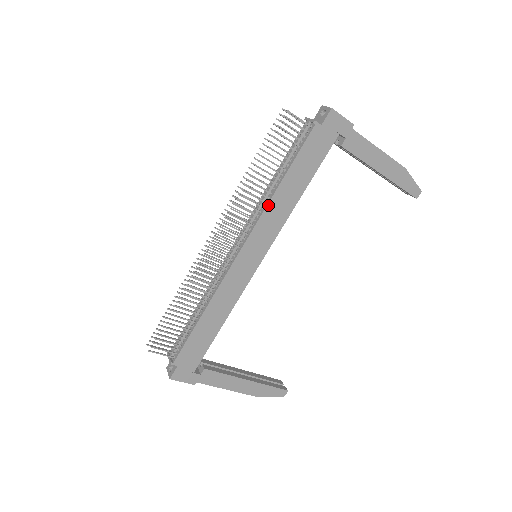
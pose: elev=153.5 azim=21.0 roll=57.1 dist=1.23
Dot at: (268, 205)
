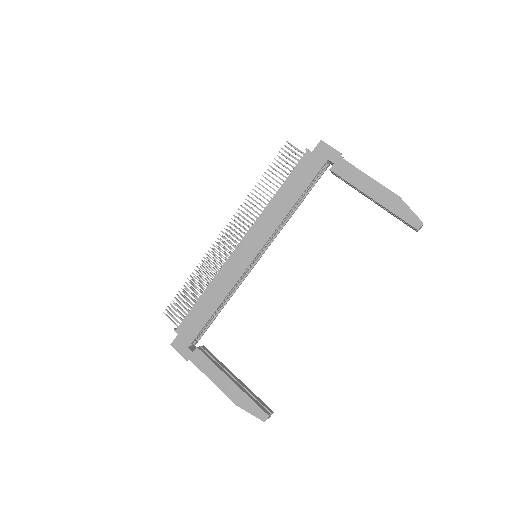
Dot at: (265, 209)
